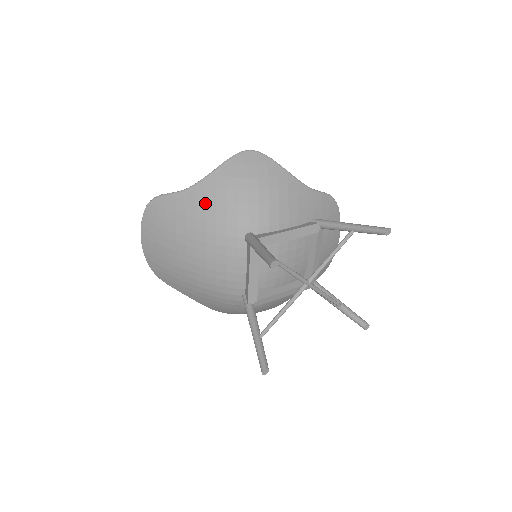
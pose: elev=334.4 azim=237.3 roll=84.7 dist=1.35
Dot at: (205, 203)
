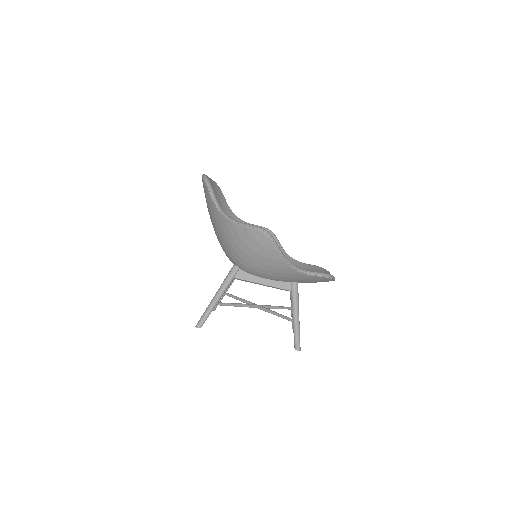
Dot at: (221, 230)
